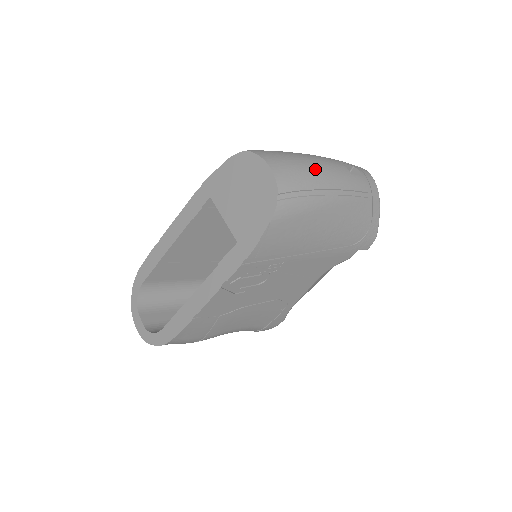
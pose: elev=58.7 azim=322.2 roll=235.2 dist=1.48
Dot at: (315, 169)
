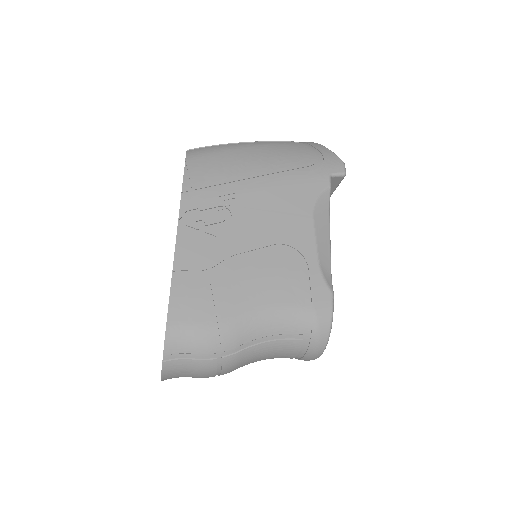
Dot at: occluded
